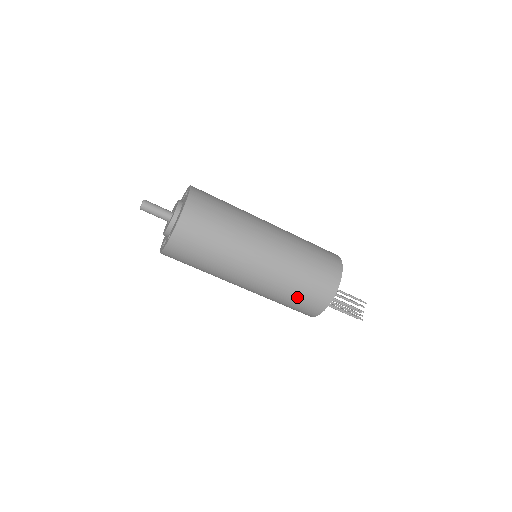
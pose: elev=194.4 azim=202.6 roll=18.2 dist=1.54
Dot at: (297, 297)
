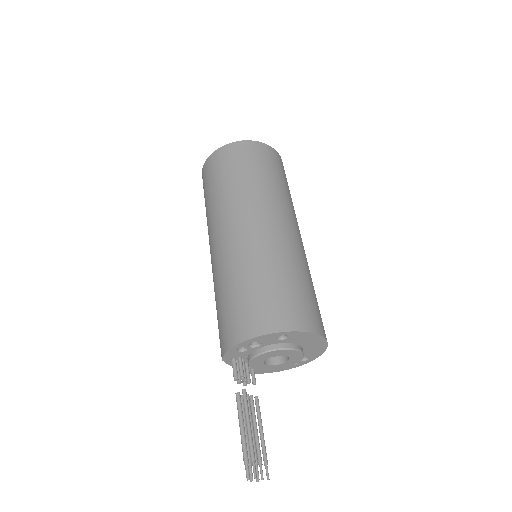
Dot at: (278, 284)
